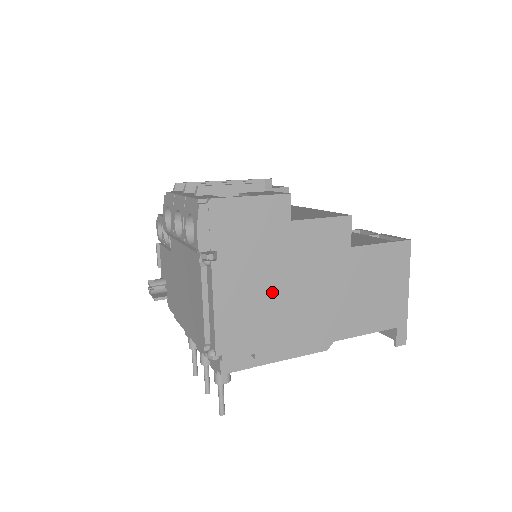
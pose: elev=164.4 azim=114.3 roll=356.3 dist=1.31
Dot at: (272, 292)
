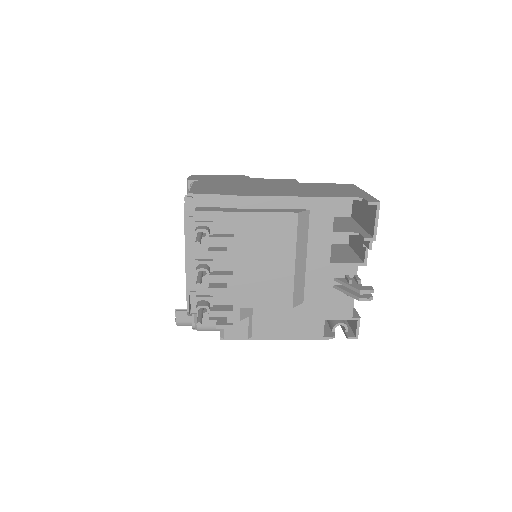
Dot at: (236, 186)
